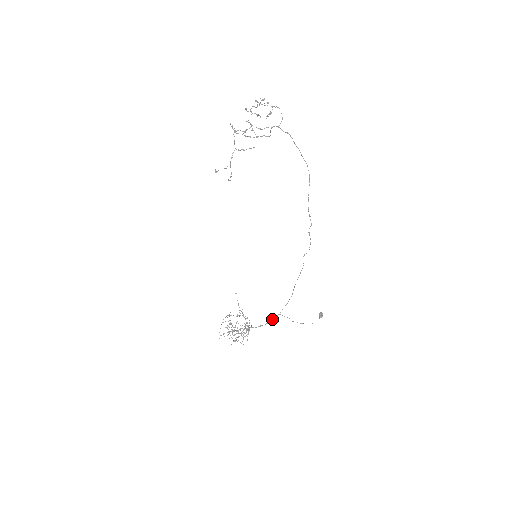
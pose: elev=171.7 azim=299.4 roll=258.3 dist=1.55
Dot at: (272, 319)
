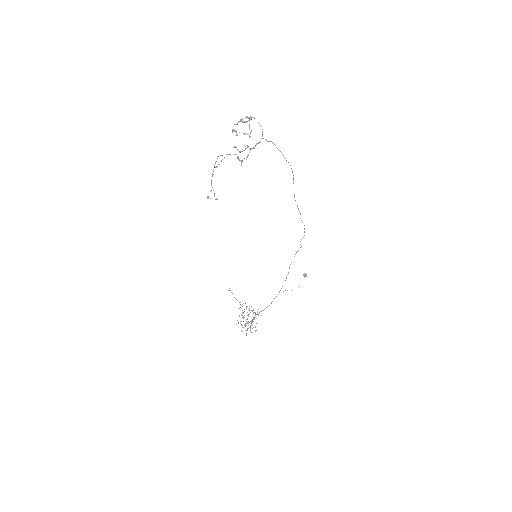
Dot at: occluded
